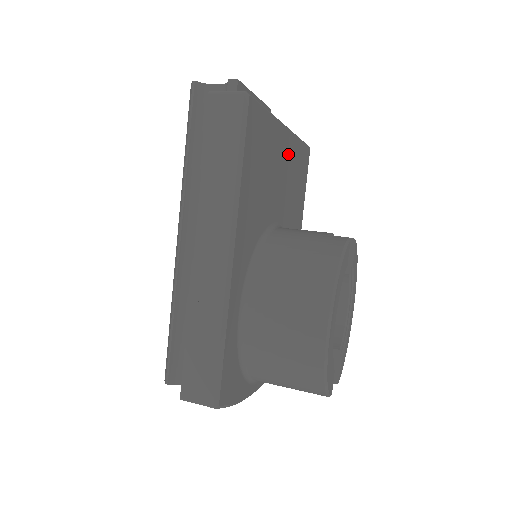
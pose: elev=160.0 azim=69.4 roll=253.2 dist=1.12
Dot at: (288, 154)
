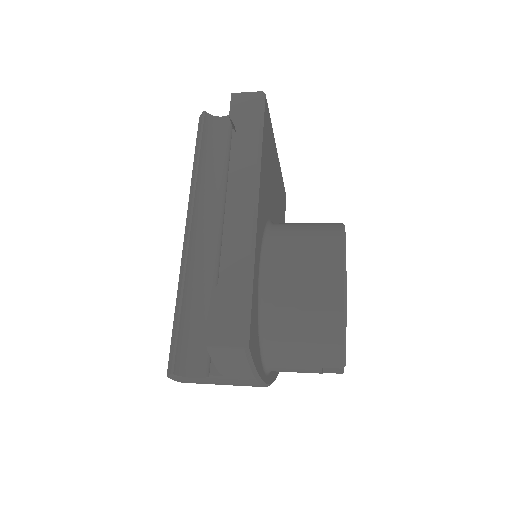
Dot at: (278, 178)
